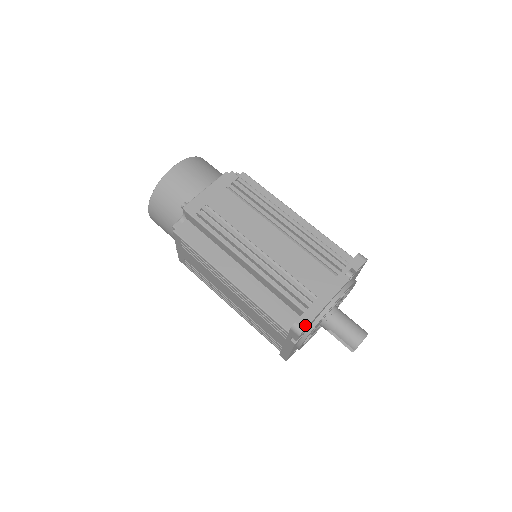
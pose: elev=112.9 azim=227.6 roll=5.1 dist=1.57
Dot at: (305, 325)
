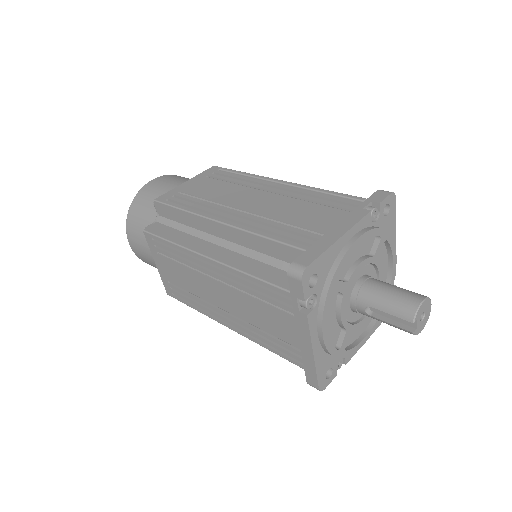
Dot at: (308, 262)
